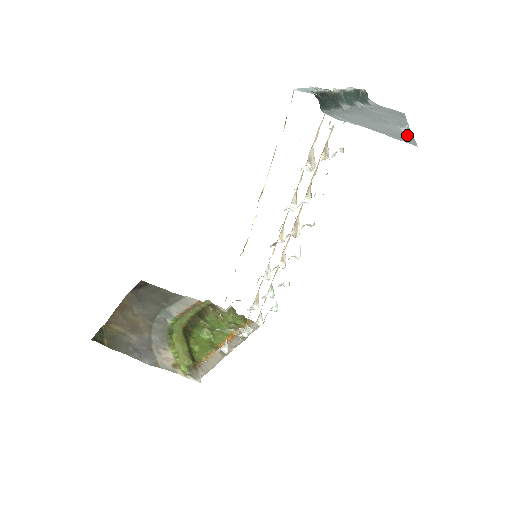
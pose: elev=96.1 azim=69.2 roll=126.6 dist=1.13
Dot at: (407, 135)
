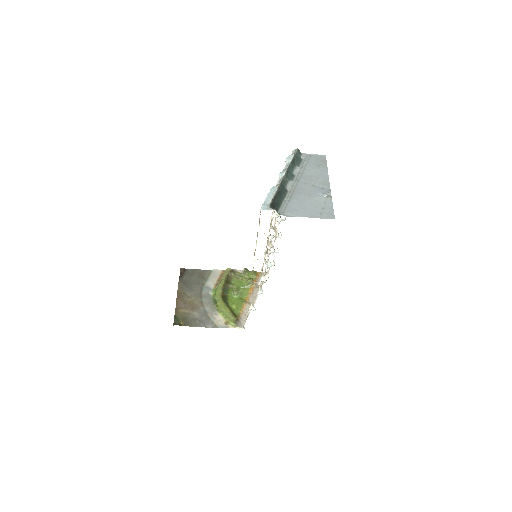
Dot at: (328, 203)
